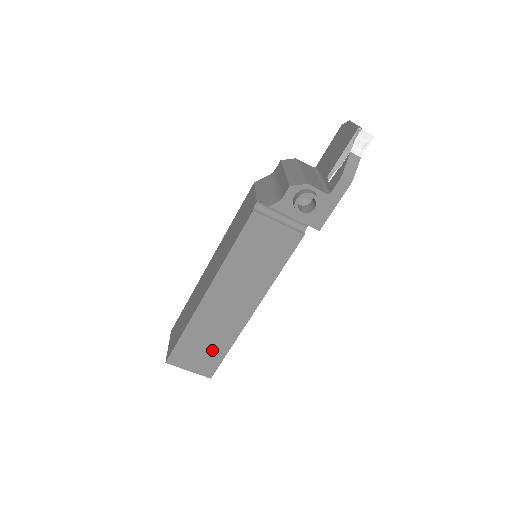
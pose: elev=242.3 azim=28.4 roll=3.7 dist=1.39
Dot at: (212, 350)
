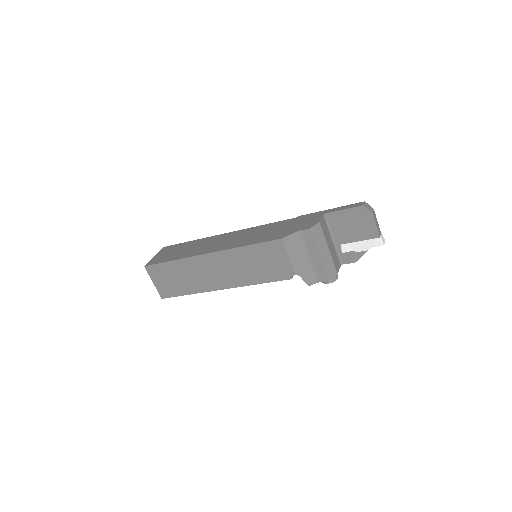
Dot at: occluded
